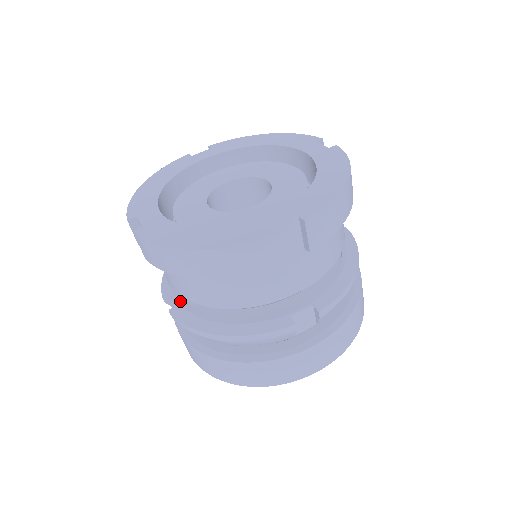
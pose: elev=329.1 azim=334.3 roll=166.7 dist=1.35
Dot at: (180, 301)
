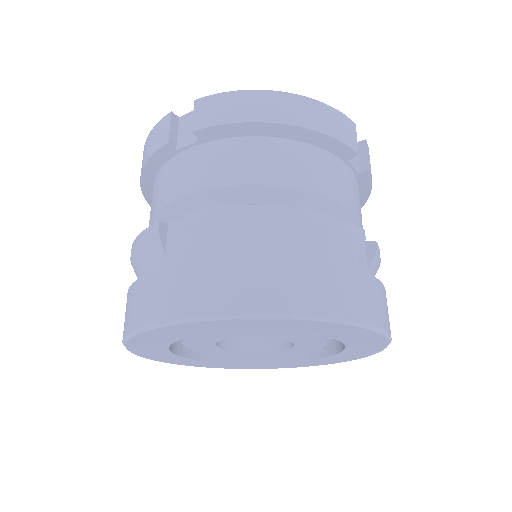
Dot at: occluded
